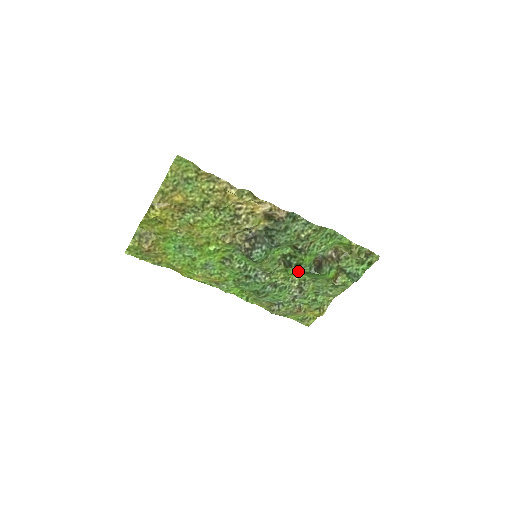
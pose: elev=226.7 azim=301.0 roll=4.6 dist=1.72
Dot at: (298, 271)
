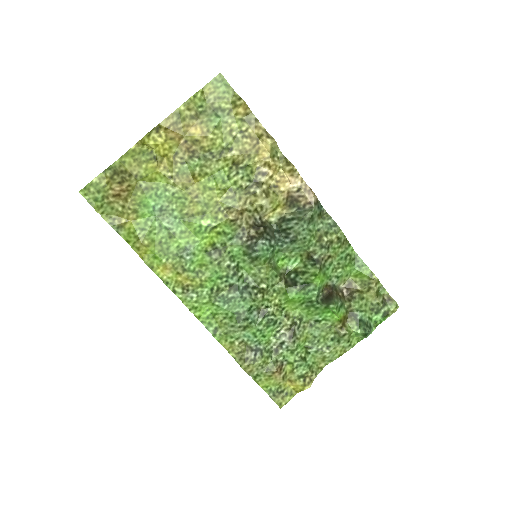
Dot at: (302, 295)
